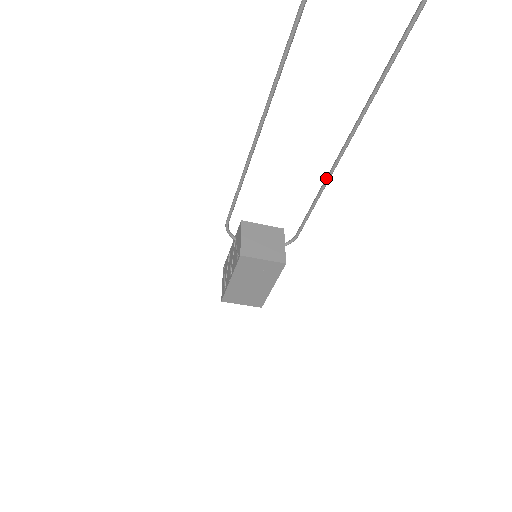
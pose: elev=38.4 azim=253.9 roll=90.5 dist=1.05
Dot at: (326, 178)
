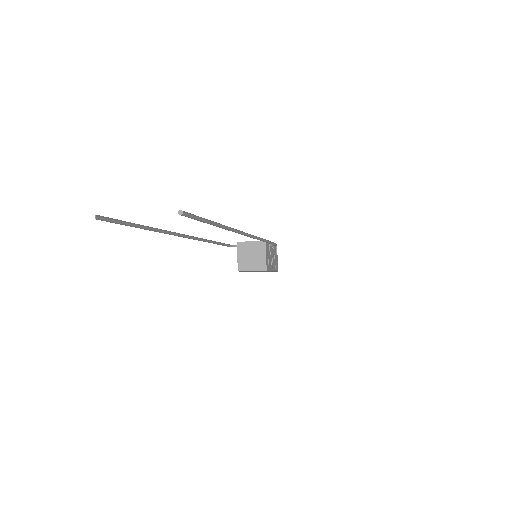
Dot at: occluded
